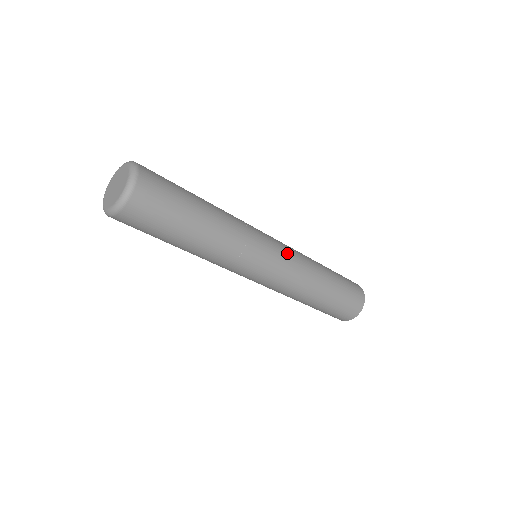
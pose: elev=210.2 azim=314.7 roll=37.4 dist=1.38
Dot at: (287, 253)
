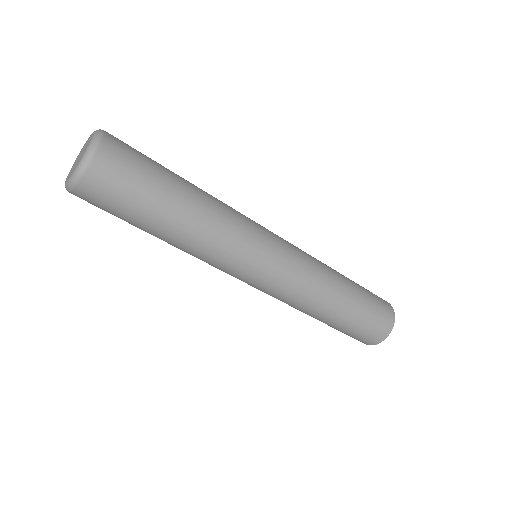
Dot at: (293, 257)
